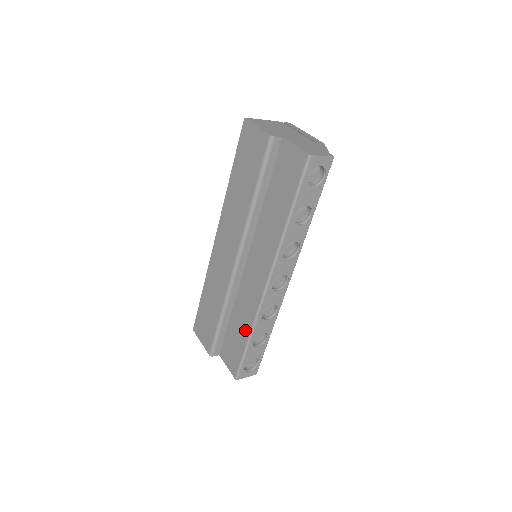
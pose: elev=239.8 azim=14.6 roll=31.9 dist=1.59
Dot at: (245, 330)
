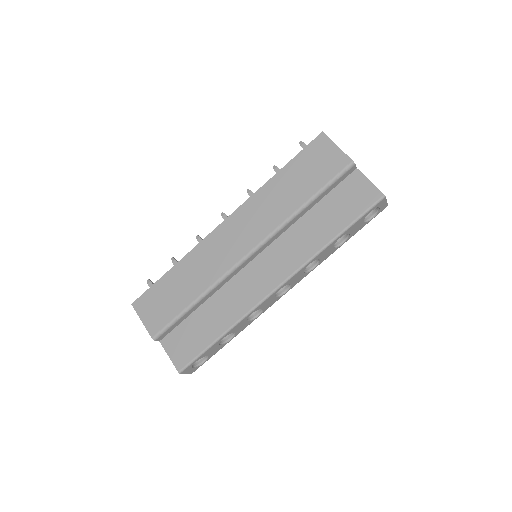
Dot at: (222, 324)
